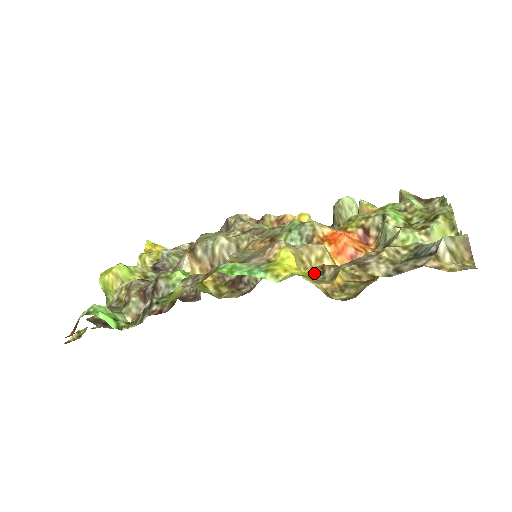
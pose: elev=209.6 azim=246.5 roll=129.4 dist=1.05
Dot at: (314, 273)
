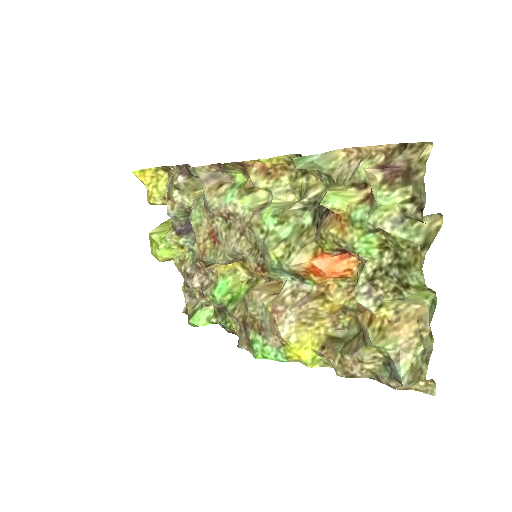
Dot at: (319, 356)
